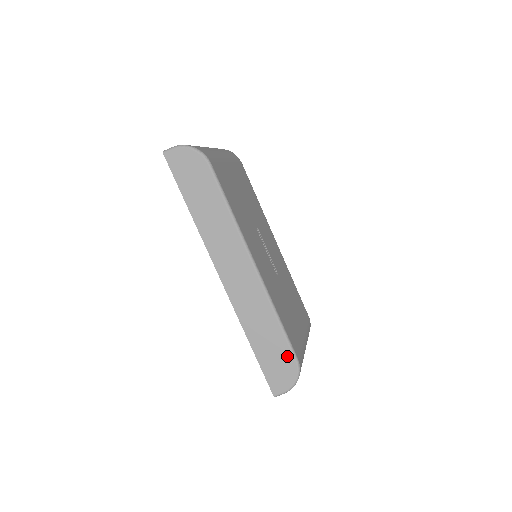
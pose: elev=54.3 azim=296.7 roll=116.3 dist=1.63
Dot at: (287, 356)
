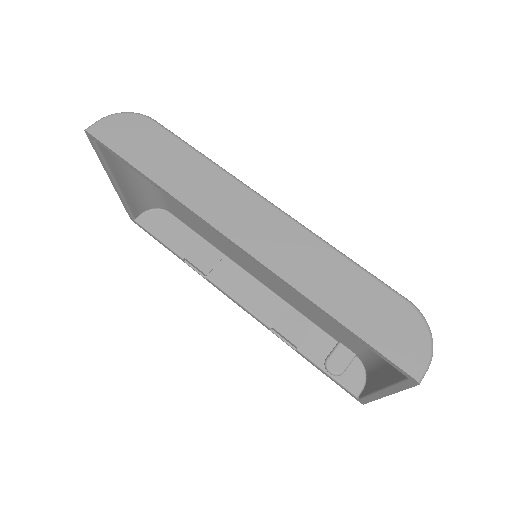
Dot at: (391, 301)
